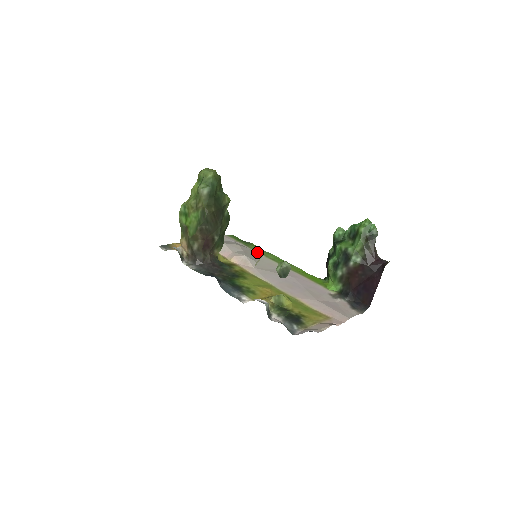
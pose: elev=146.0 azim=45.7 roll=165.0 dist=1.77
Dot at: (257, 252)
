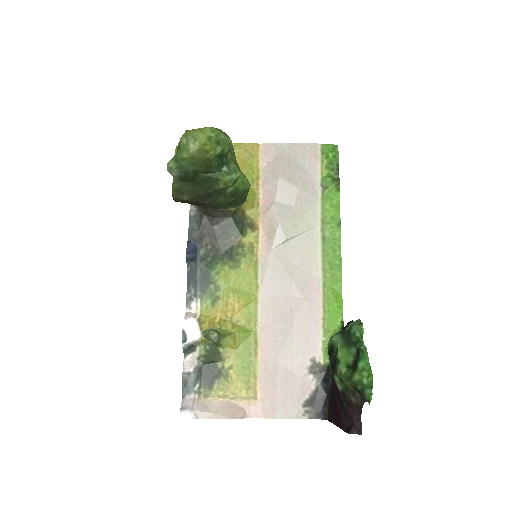
Dot at: (320, 212)
